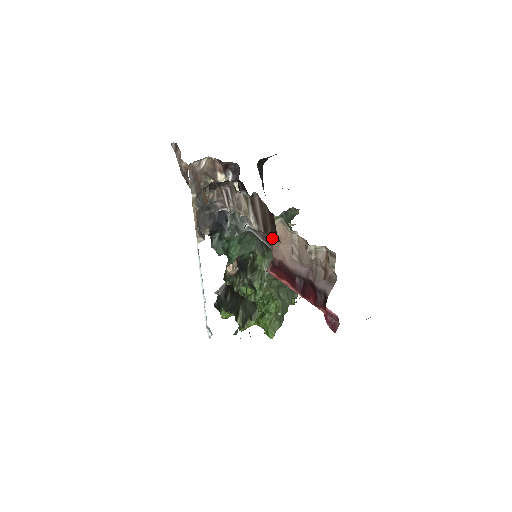
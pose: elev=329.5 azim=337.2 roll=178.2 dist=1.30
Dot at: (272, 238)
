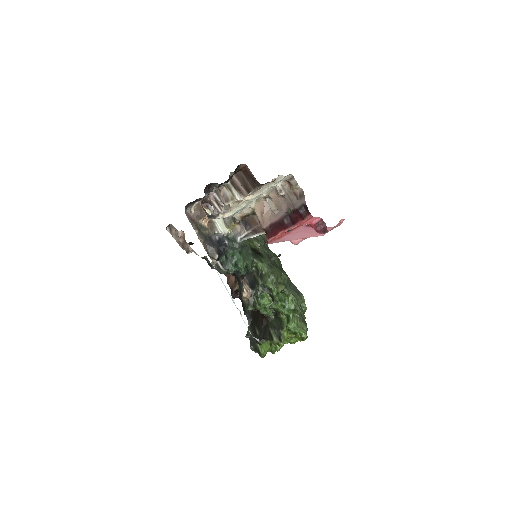
Dot at: (257, 224)
